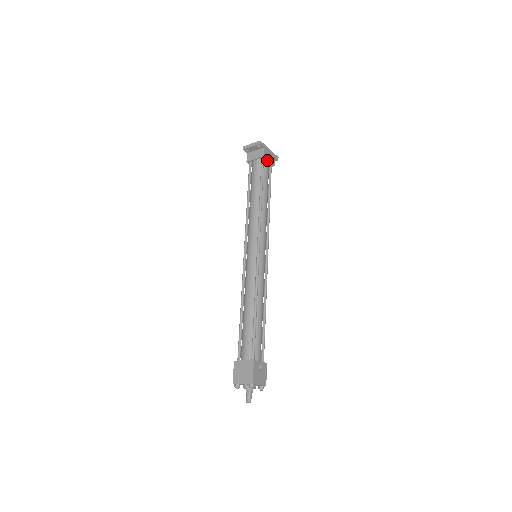
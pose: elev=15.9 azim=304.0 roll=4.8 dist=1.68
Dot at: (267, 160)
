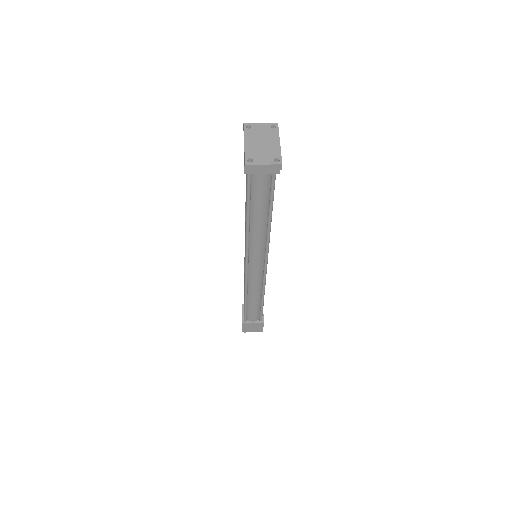
Dot at: occluded
